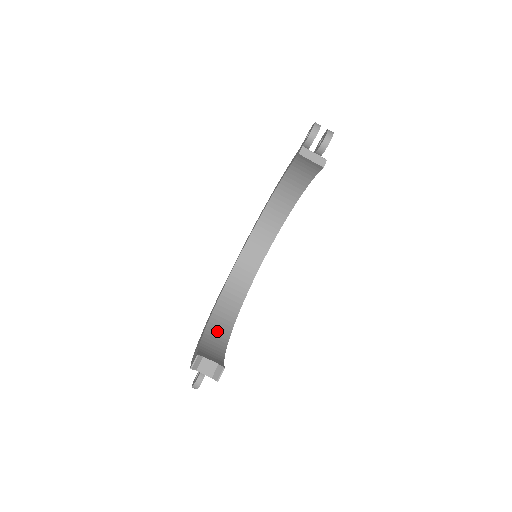
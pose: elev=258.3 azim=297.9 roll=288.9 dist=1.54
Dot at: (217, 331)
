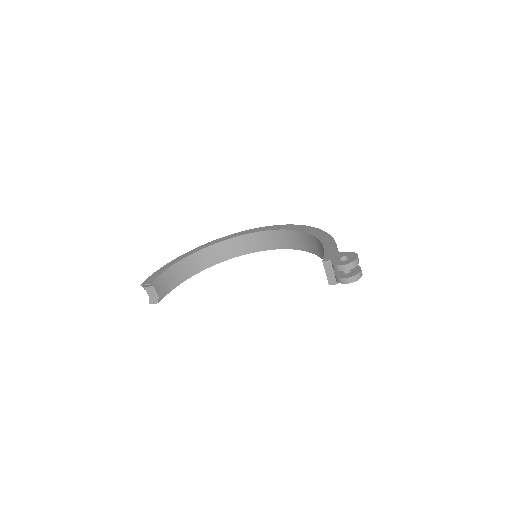
Dot at: (194, 263)
